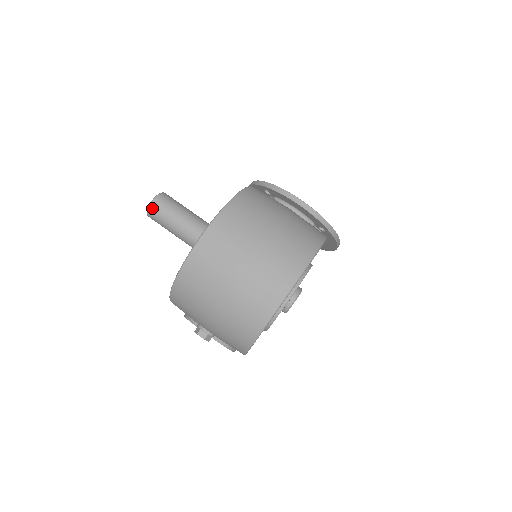
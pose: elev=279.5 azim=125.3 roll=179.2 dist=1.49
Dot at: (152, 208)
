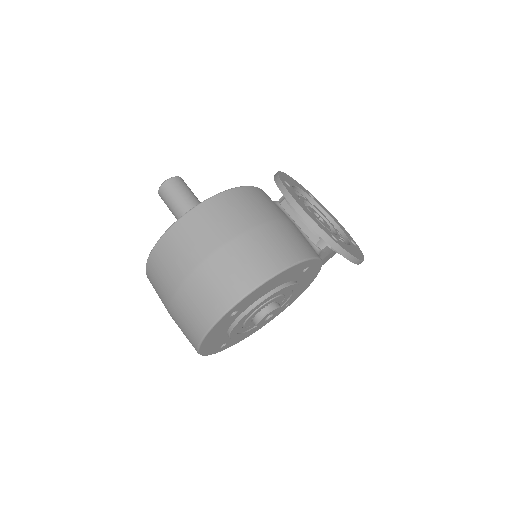
Dot at: (160, 192)
